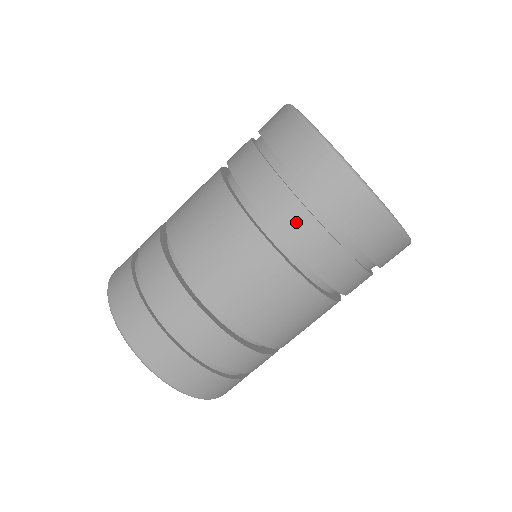
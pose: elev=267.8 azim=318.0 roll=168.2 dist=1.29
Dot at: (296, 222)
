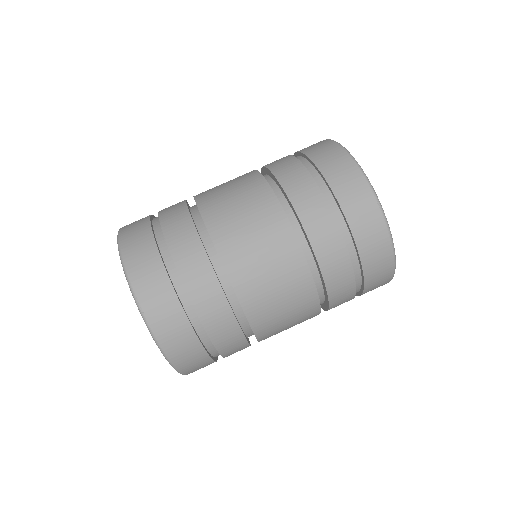
Dot at: (332, 247)
